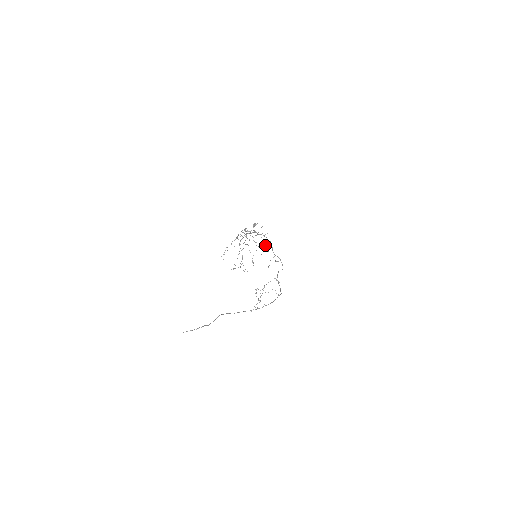
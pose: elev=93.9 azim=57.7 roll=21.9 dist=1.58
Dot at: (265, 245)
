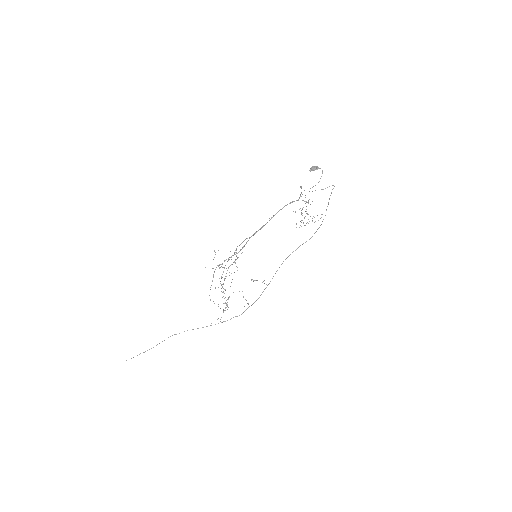
Dot at: occluded
